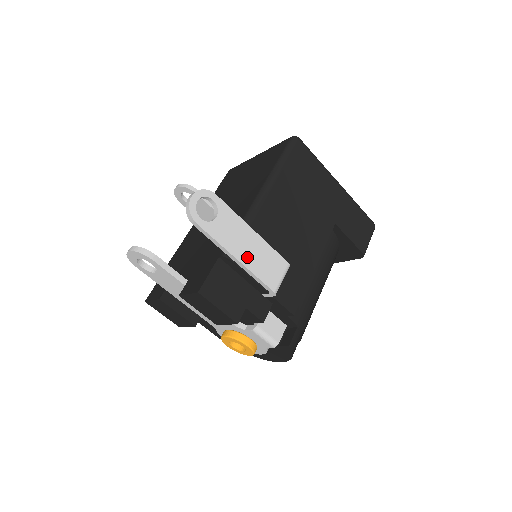
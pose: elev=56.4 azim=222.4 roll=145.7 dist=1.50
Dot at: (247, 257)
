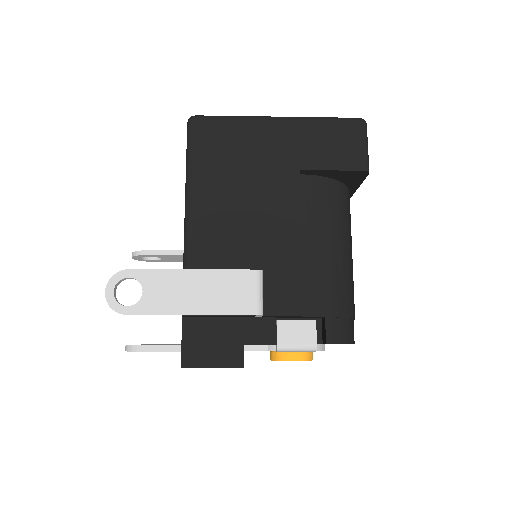
Dot at: (201, 303)
